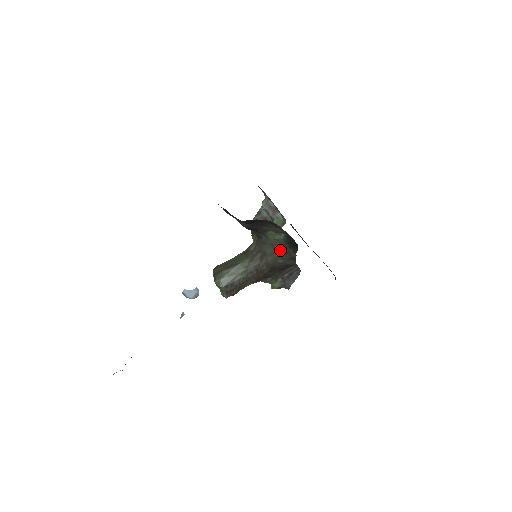
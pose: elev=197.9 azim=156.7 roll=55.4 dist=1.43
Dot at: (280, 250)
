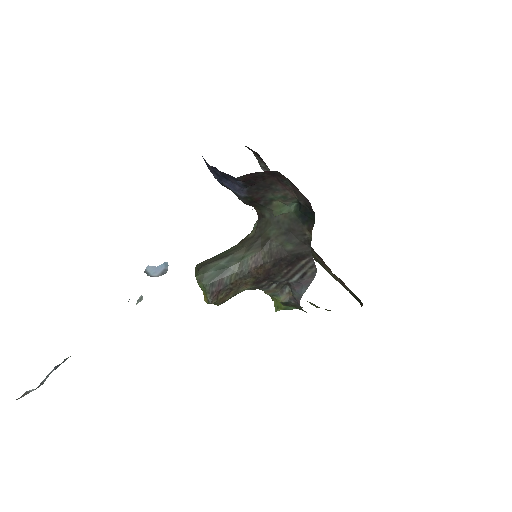
Dot at: (289, 230)
